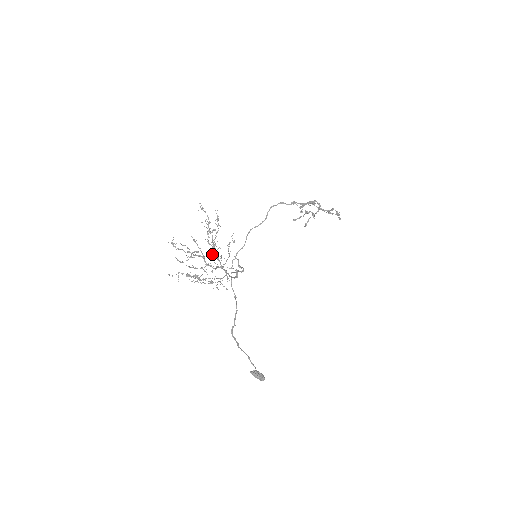
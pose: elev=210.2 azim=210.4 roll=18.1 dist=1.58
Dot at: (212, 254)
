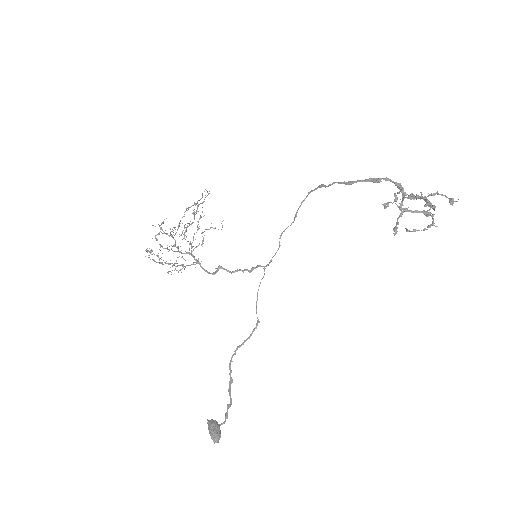
Dot at: occluded
